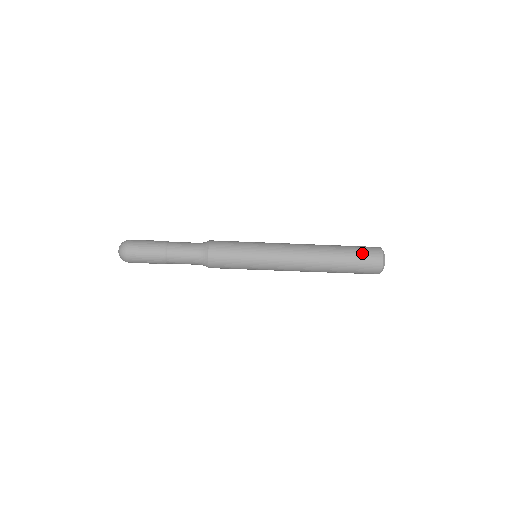
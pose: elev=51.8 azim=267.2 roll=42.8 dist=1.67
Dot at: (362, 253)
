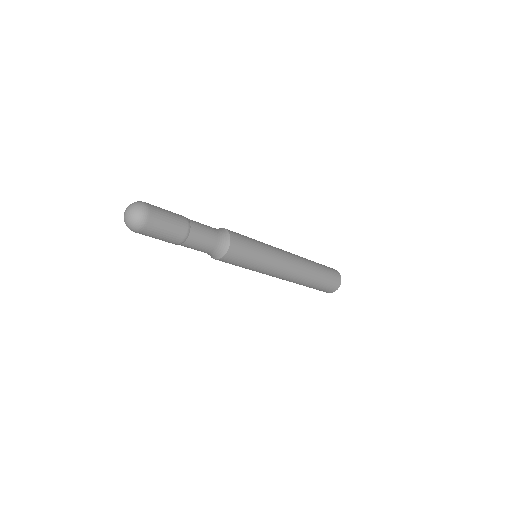
Dot at: (330, 270)
